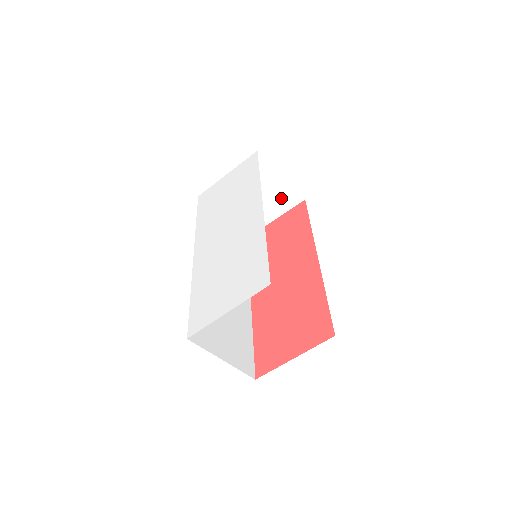
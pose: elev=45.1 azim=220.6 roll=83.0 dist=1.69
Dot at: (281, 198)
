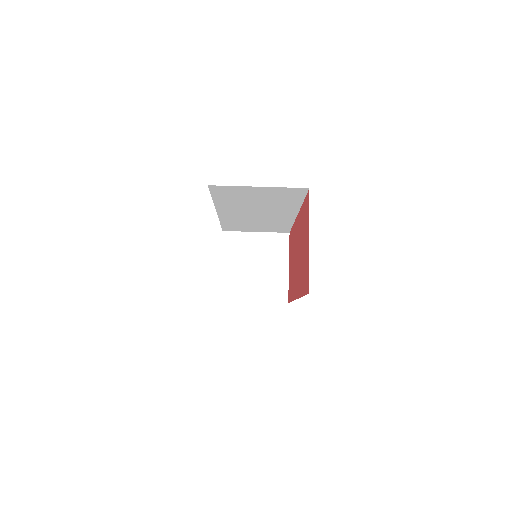
Dot at: (273, 248)
